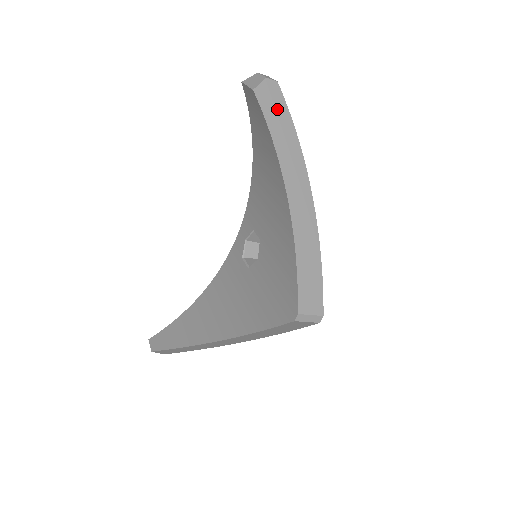
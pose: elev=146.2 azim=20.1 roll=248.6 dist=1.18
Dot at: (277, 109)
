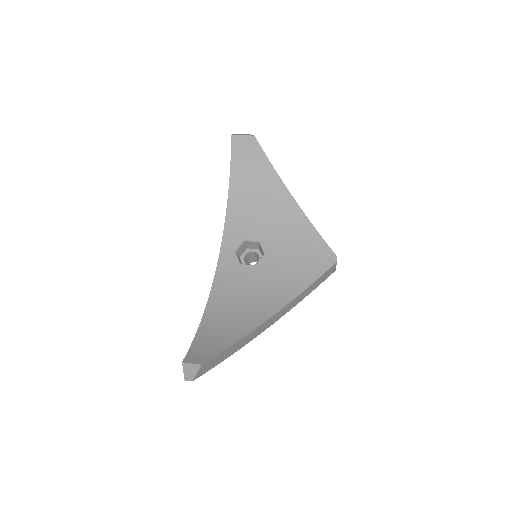
Dot at: occluded
